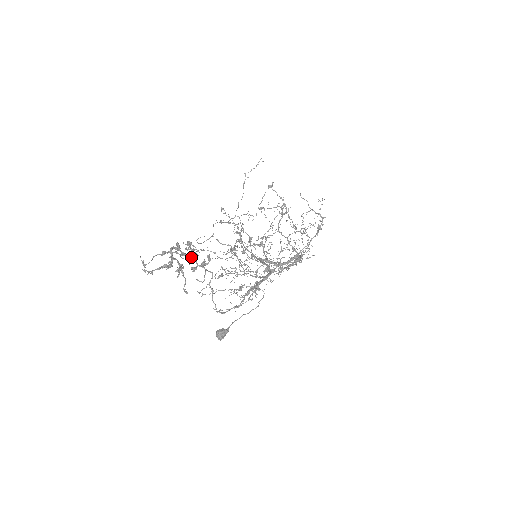
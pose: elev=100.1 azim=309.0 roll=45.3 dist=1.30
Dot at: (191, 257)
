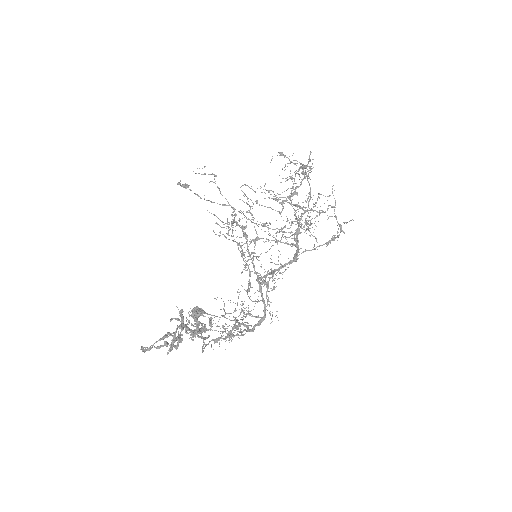
Dot at: (193, 331)
